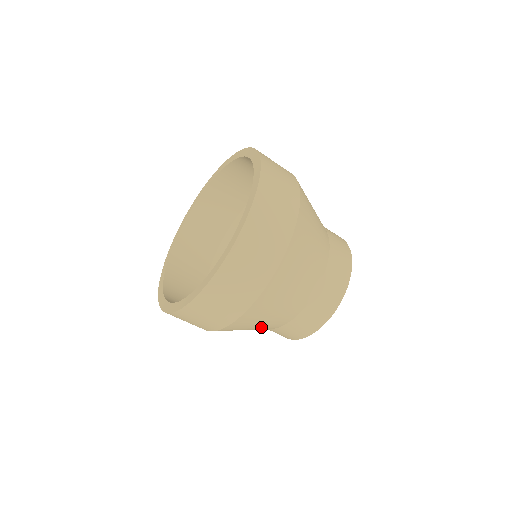
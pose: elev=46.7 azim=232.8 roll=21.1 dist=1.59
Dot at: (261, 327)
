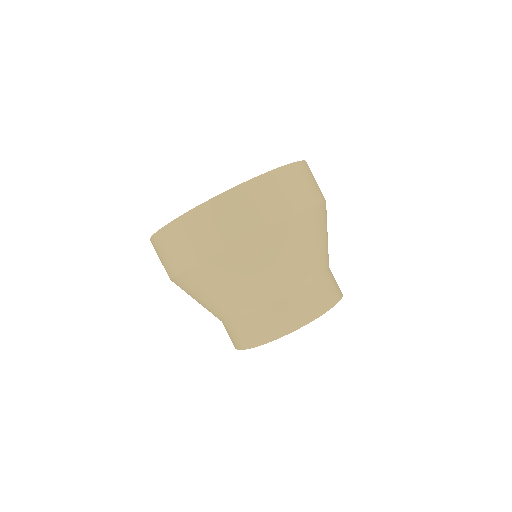
Dot at: (241, 293)
